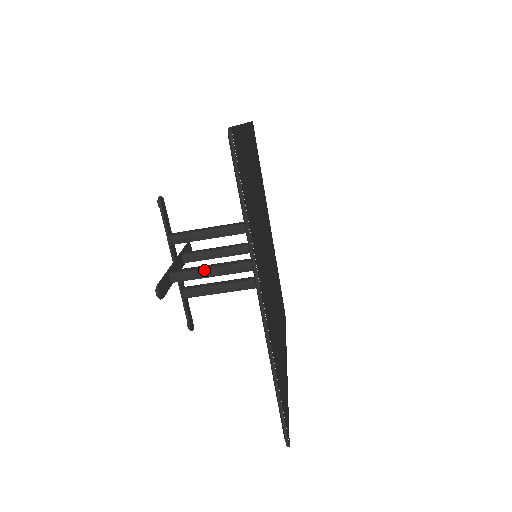
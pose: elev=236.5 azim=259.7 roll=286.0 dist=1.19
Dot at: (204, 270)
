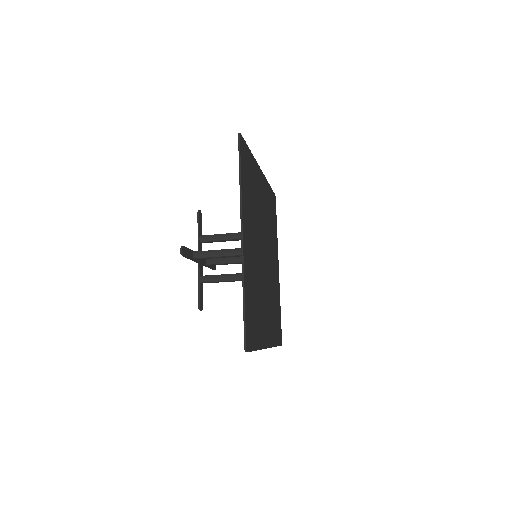
Dot at: occluded
